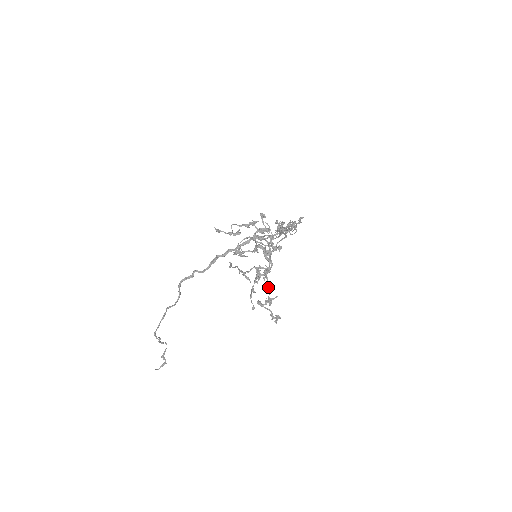
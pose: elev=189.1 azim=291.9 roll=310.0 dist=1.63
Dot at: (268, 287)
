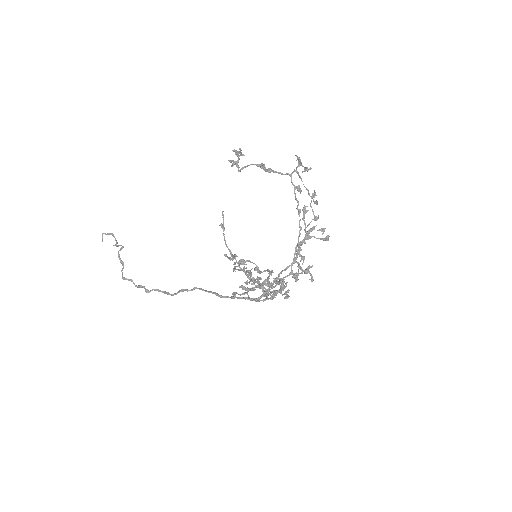
Dot at: occluded
